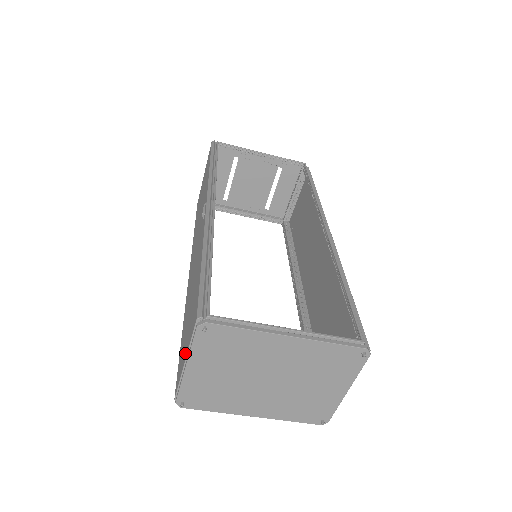
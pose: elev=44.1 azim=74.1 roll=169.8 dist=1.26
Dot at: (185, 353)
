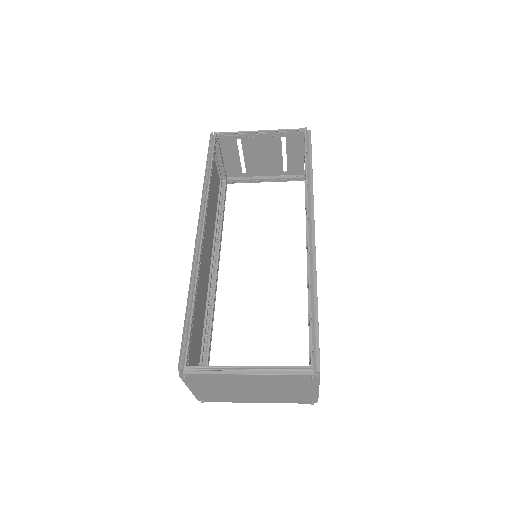
Dot at: occluded
